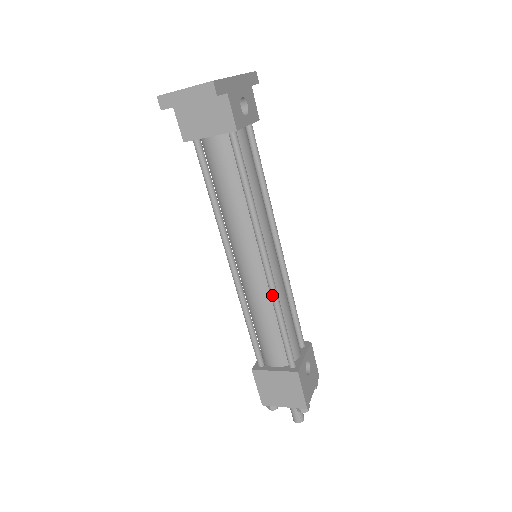
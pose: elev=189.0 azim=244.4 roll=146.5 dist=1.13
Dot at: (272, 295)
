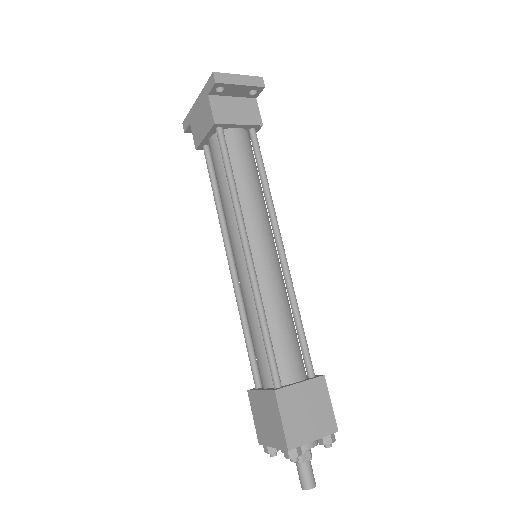
Dot at: (290, 282)
